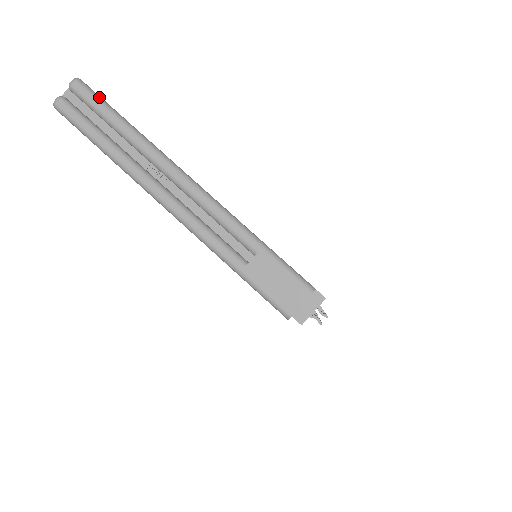
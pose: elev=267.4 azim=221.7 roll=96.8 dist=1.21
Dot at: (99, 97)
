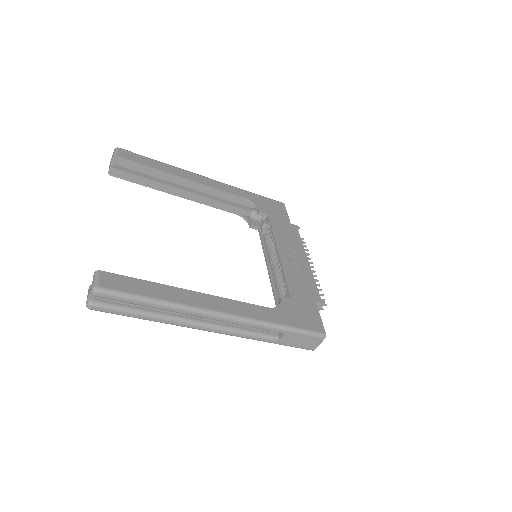
Dot at: (123, 294)
